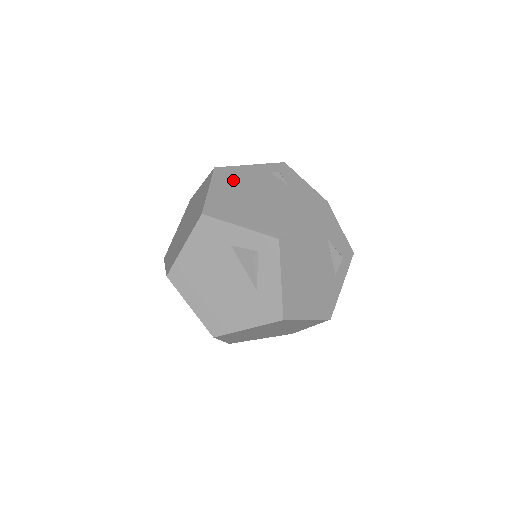
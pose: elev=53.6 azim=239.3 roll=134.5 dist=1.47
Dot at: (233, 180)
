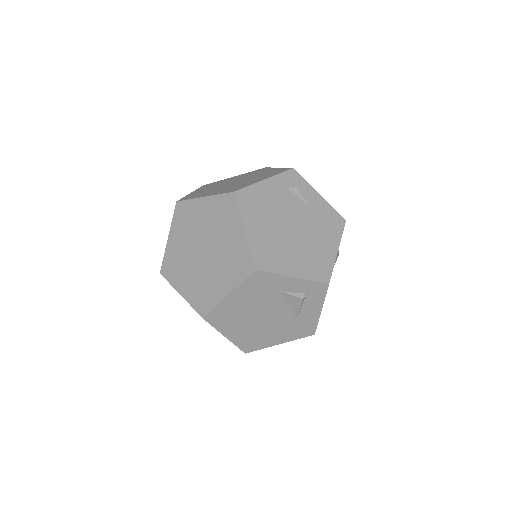
Dot at: (261, 209)
